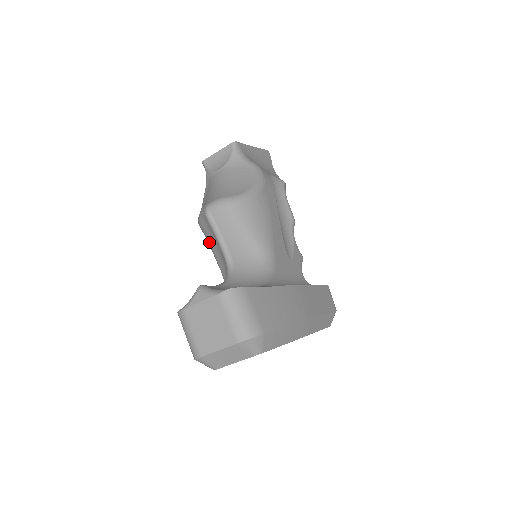
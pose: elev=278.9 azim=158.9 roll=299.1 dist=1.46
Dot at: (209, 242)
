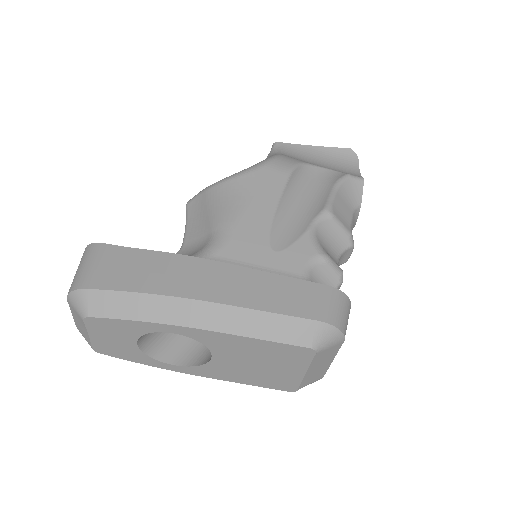
Dot at: occluded
